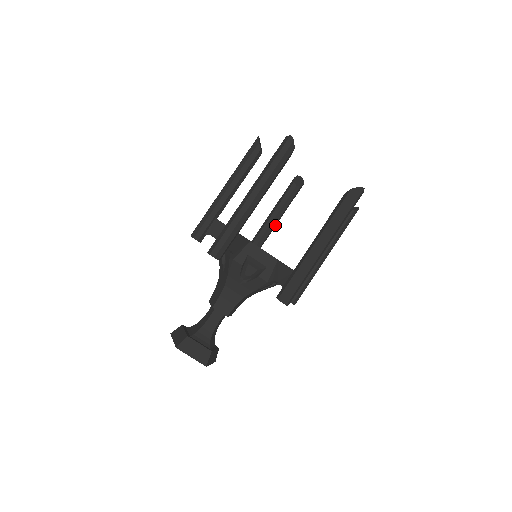
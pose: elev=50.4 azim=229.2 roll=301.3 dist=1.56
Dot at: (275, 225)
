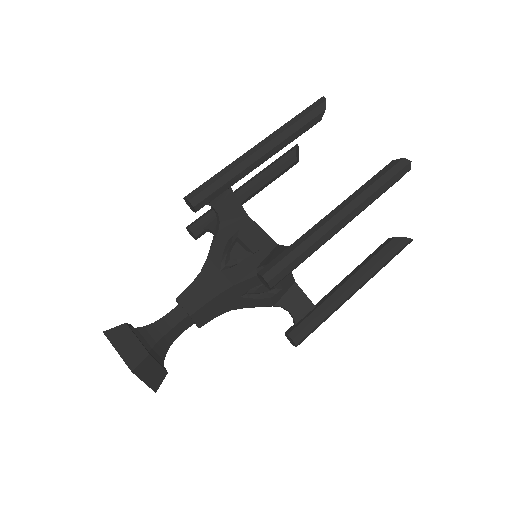
Dot at: occluded
